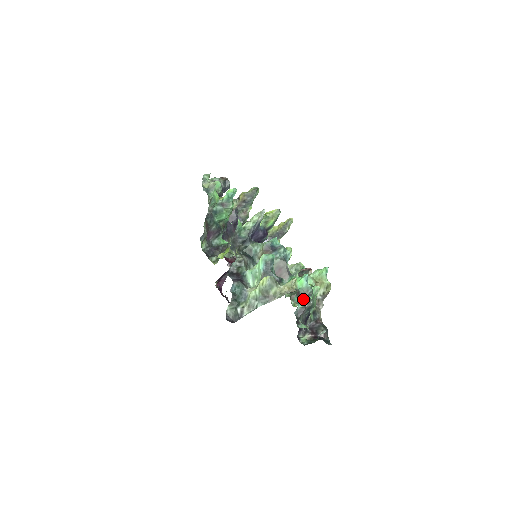
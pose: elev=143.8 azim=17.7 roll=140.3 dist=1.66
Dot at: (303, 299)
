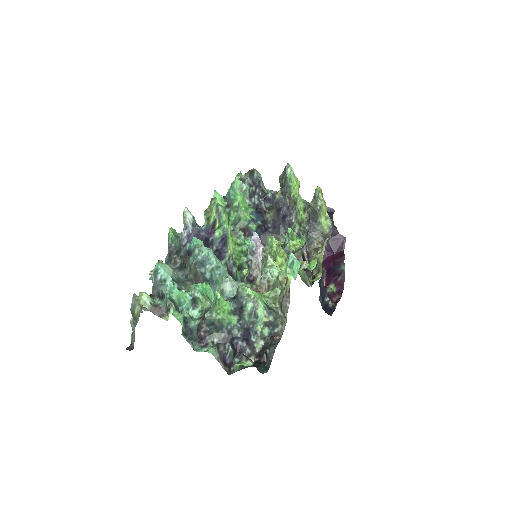
Dot at: occluded
